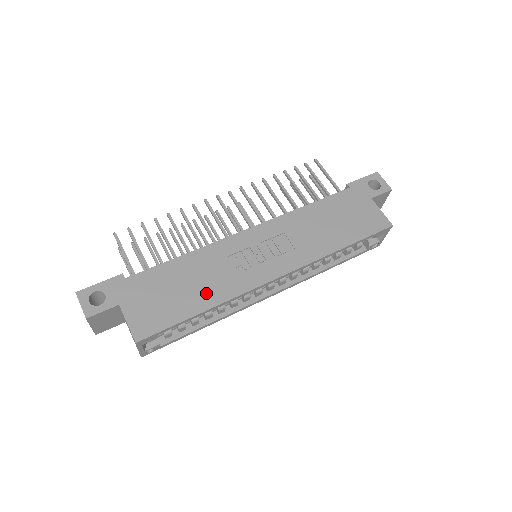
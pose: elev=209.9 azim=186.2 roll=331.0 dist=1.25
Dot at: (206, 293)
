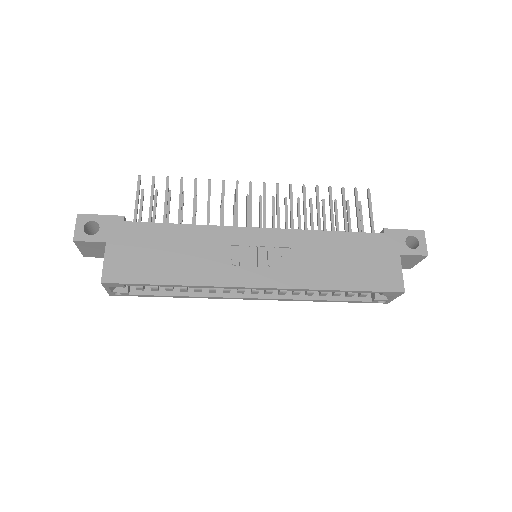
Dot at: (185, 269)
